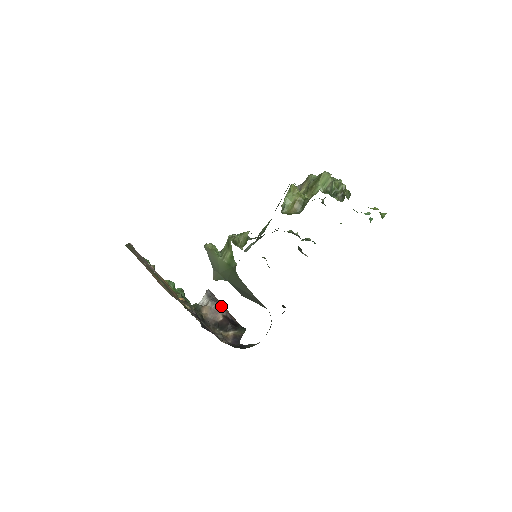
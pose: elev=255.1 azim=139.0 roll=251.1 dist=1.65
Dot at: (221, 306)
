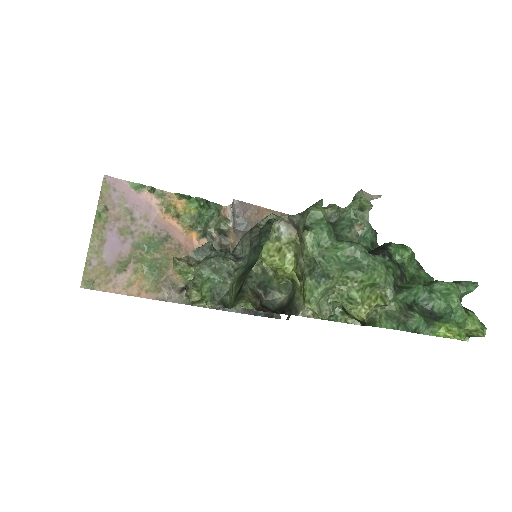
Dot at: occluded
